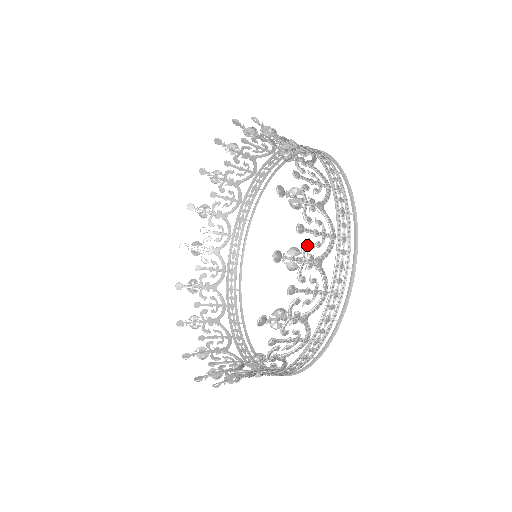
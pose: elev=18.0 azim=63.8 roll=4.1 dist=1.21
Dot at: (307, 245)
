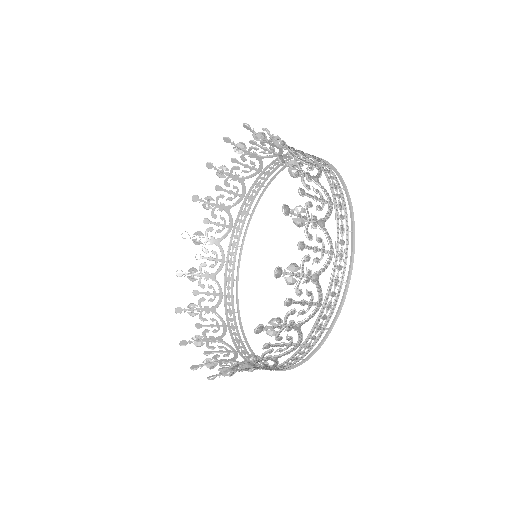
Dot at: (301, 165)
